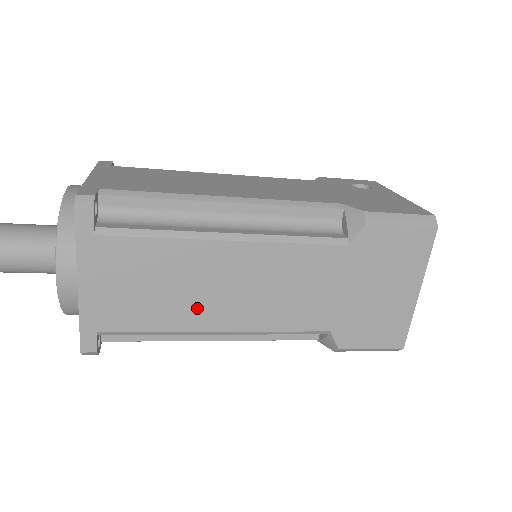
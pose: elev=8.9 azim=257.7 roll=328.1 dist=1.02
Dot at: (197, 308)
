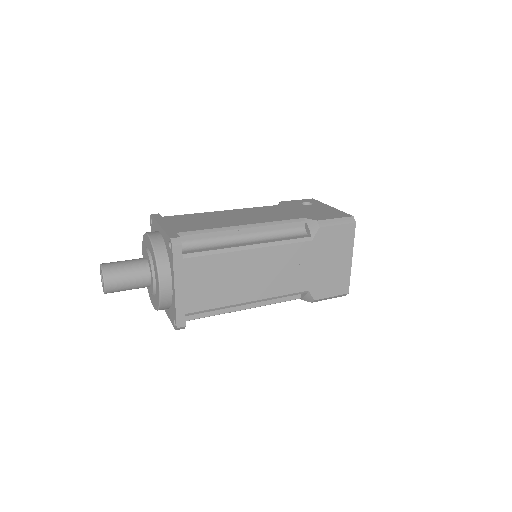
Dot at: (237, 290)
